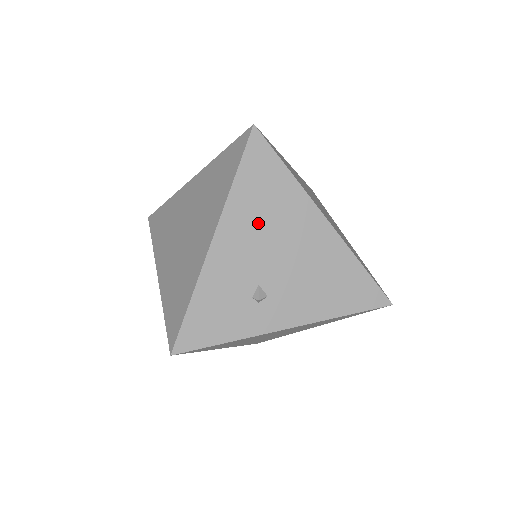
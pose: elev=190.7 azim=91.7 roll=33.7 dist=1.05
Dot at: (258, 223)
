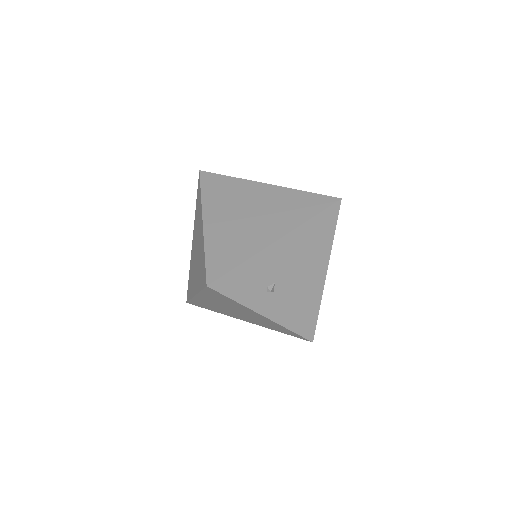
Dot at: (302, 250)
